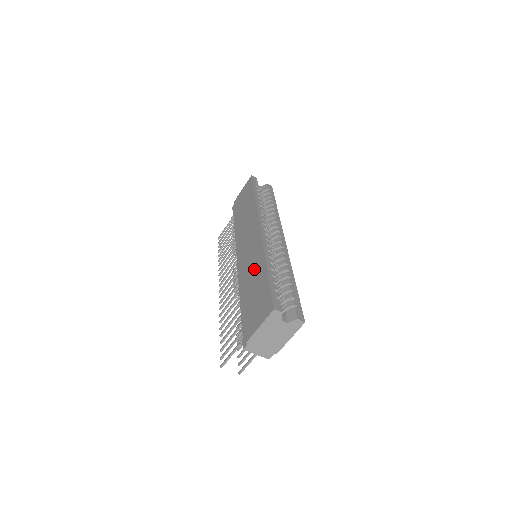
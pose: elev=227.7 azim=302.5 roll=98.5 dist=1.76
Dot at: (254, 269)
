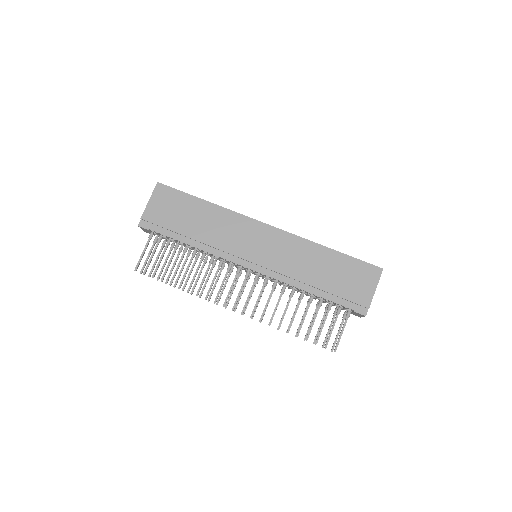
Dot at: (307, 258)
